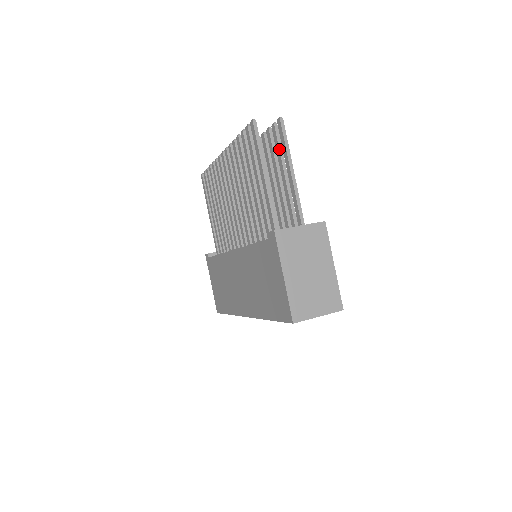
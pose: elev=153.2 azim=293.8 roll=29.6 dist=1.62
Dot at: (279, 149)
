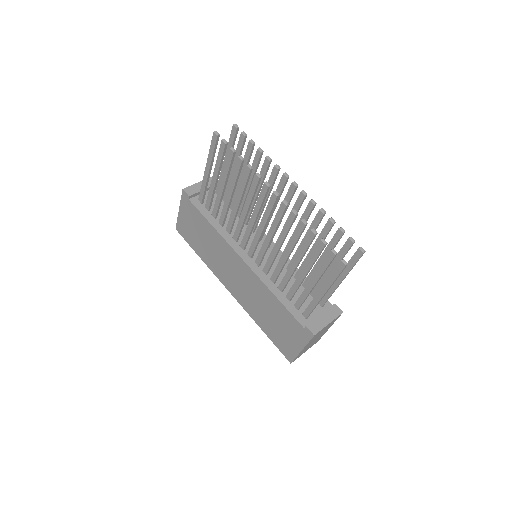
Dot at: occluded
